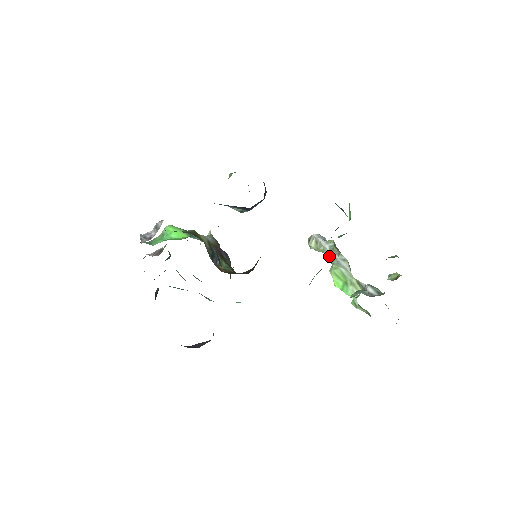
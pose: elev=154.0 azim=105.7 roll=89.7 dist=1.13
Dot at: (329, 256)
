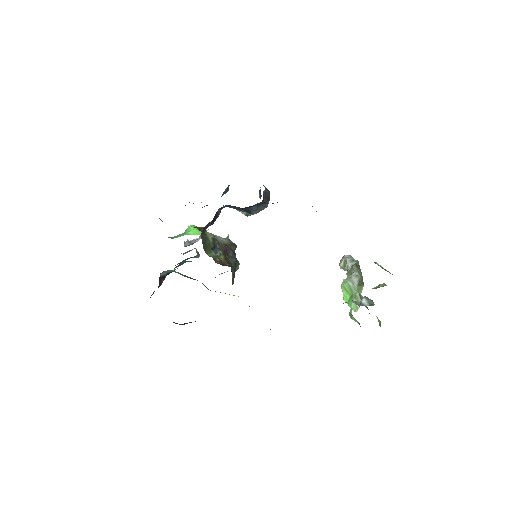
Dot at: (349, 274)
